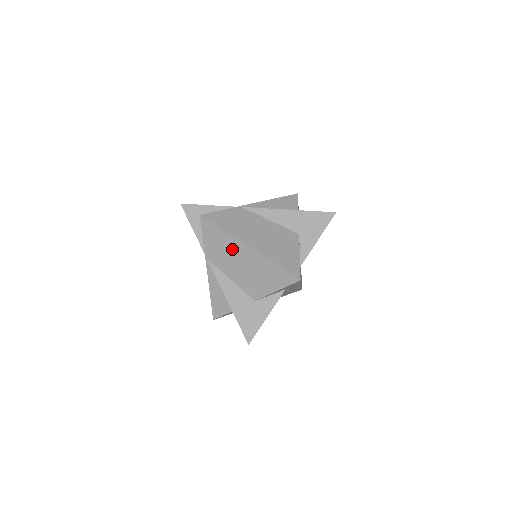
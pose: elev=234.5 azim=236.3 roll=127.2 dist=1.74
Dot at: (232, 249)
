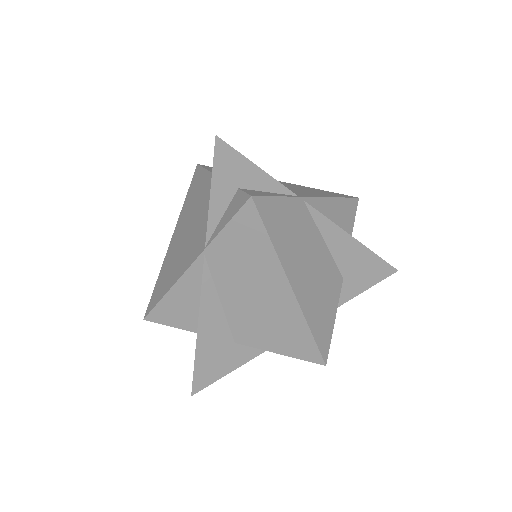
Dot at: (262, 274)
